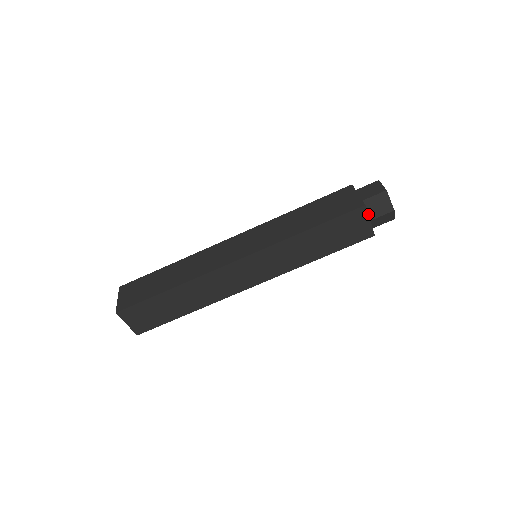
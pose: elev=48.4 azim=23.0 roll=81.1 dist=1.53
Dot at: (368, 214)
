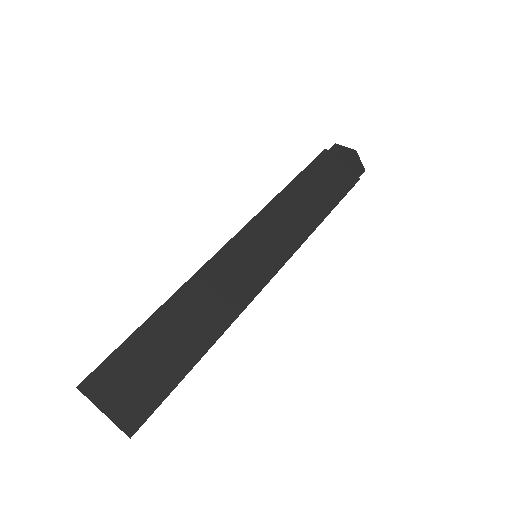
Dot at: (336, 161)
